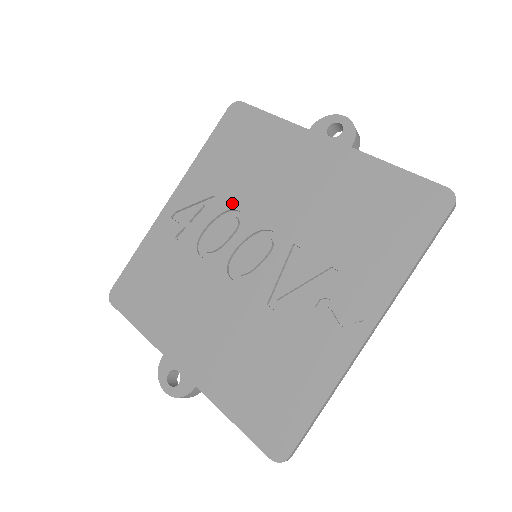
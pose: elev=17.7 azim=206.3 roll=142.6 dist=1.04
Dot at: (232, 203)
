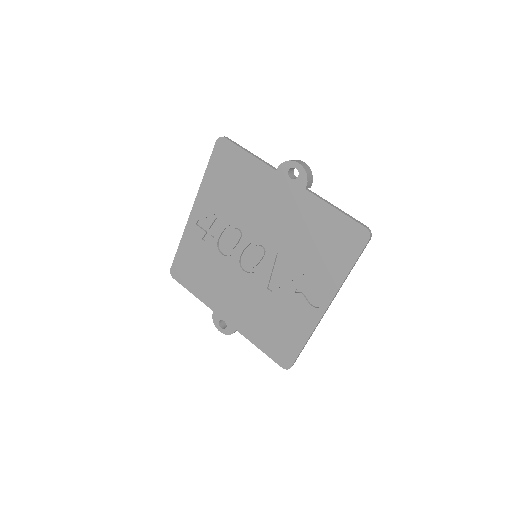
Dot at: (234, 220)
